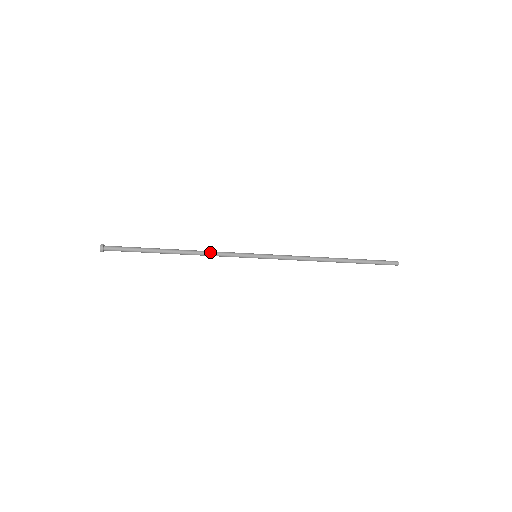
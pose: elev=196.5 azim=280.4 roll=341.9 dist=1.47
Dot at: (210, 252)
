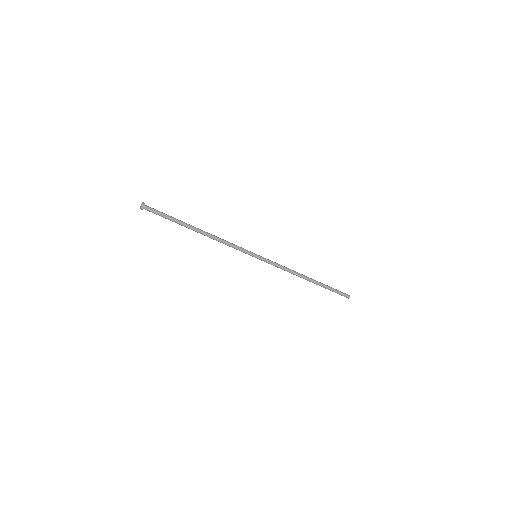
Dot at: (224, 241)
